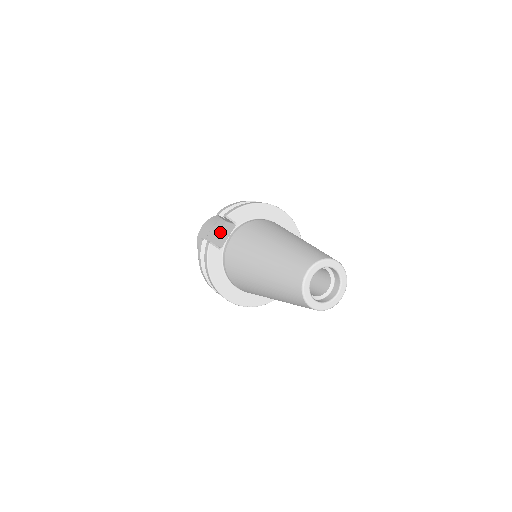
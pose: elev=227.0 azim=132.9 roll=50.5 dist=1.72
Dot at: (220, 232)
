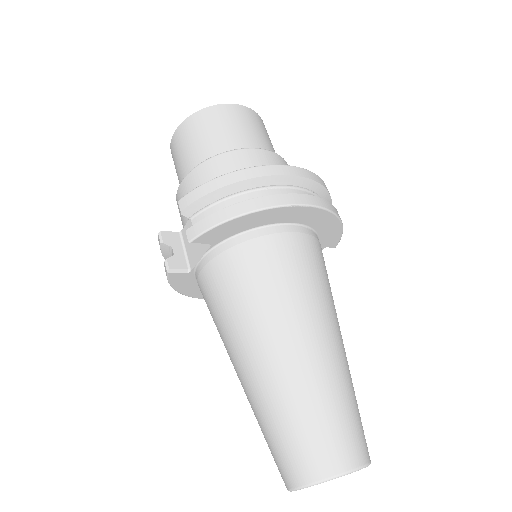
Dot at: (190, 222)
